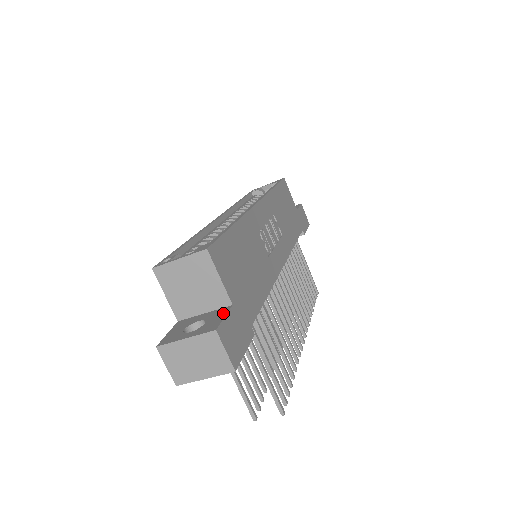
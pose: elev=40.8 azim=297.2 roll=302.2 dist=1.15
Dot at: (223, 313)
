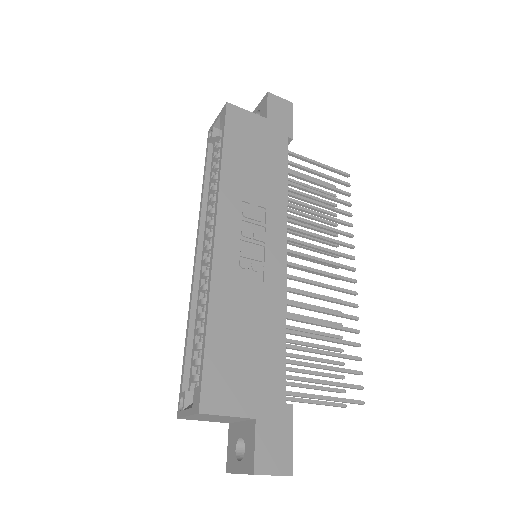
Dot at: (252, 436)
